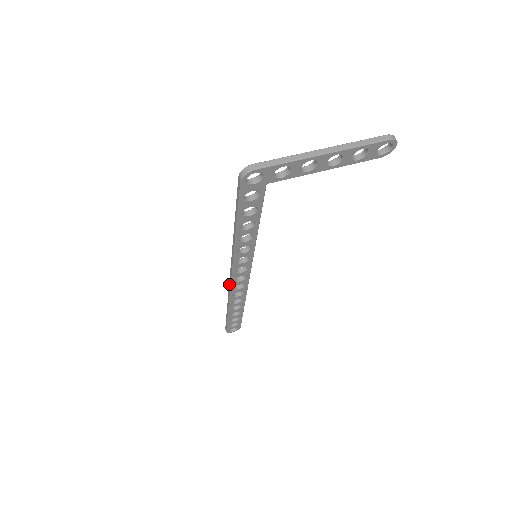
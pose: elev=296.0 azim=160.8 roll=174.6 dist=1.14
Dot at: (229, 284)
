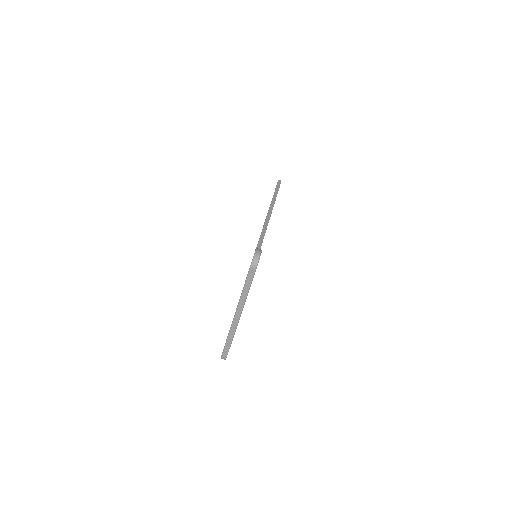
Dot at: occluded
